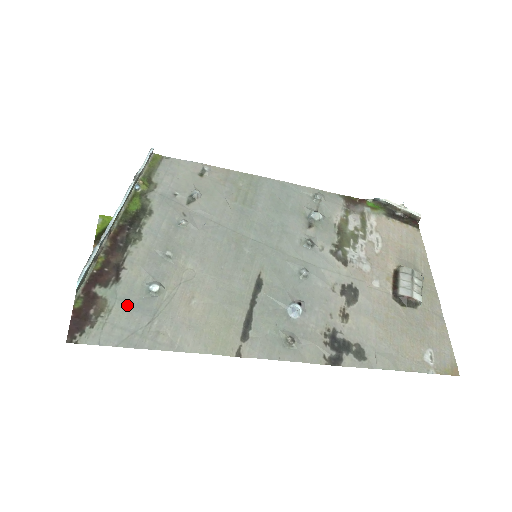
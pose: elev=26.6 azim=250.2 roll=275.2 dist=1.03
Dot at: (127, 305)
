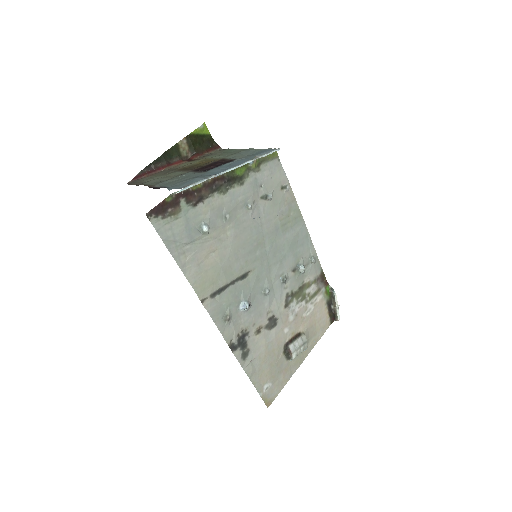
Dot at: (186, 224)
